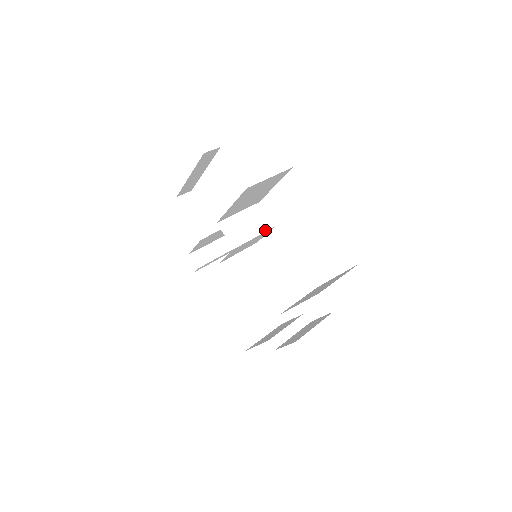
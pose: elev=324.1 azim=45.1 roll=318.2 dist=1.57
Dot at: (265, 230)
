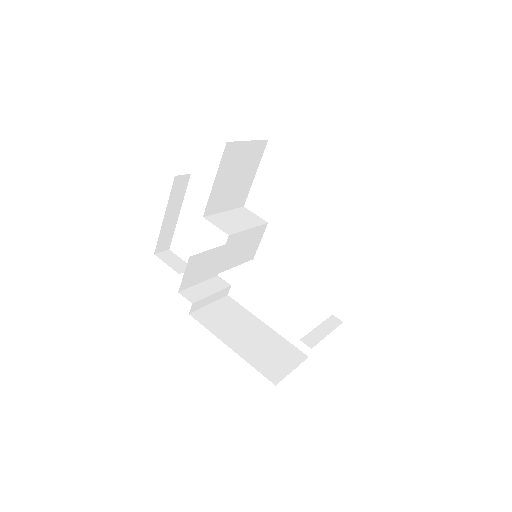
Dot at: (258, 224)
